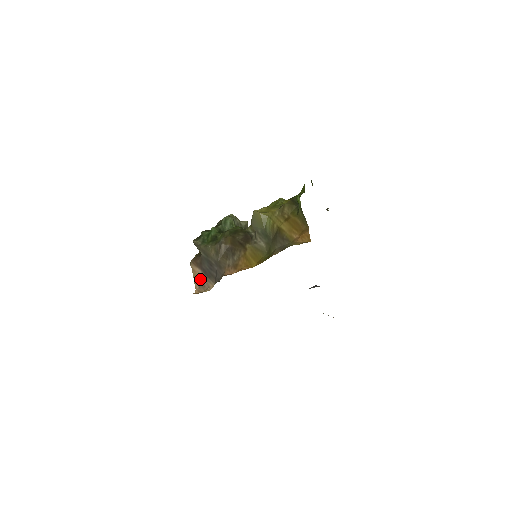
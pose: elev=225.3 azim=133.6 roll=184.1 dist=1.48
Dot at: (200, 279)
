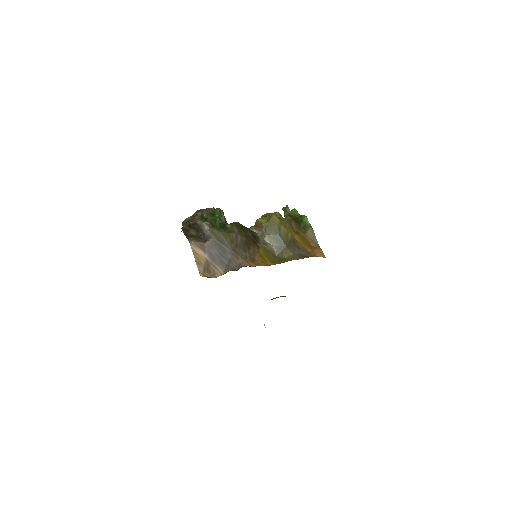
Dot at: (205, 263)
